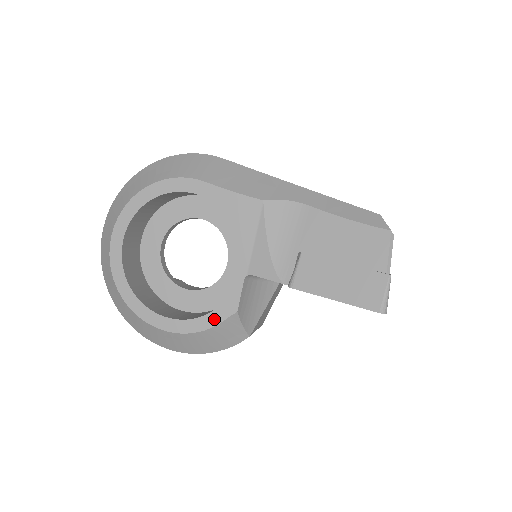
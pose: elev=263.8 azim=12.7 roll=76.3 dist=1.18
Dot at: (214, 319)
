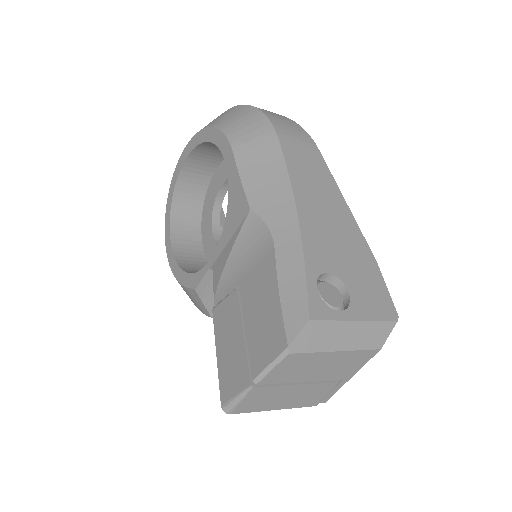
Dot at: (185, 280)
